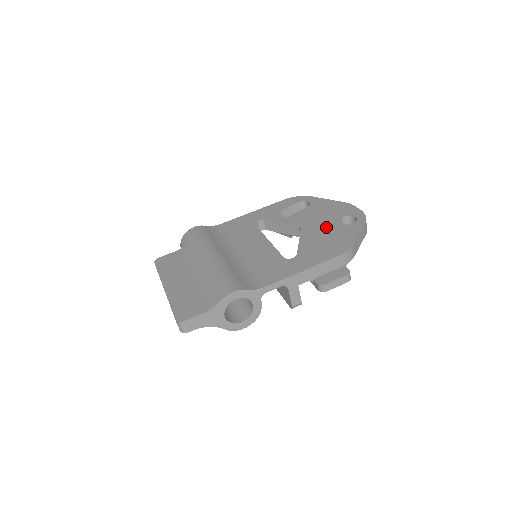
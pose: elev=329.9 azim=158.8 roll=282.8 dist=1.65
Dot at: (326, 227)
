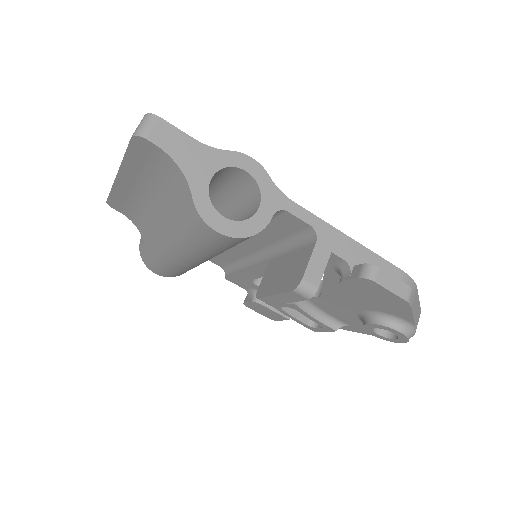
Dot at: occluded
